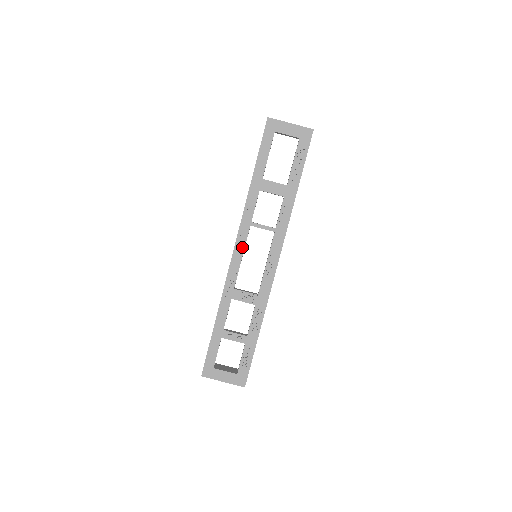
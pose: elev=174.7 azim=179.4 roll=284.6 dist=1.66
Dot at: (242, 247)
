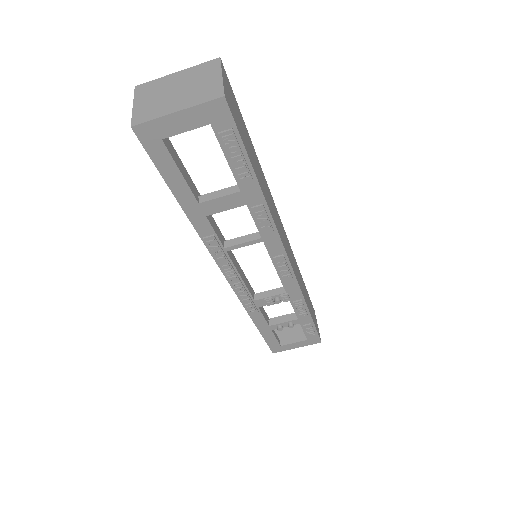
Dot at: (233, 273)
